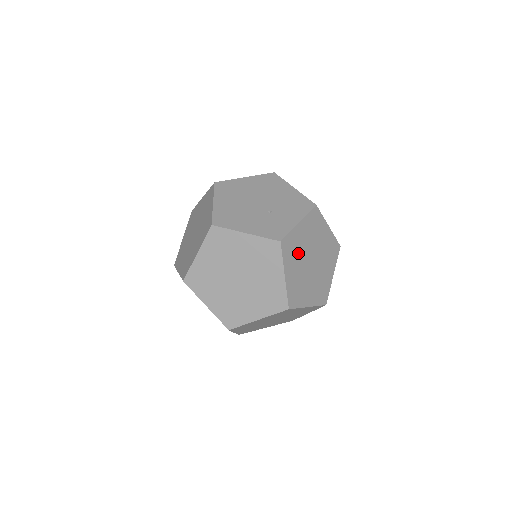
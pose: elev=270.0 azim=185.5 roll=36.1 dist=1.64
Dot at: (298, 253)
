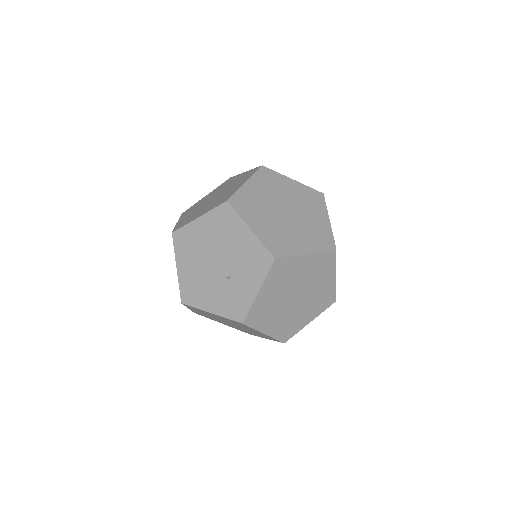
Dot at: (272, 309)
